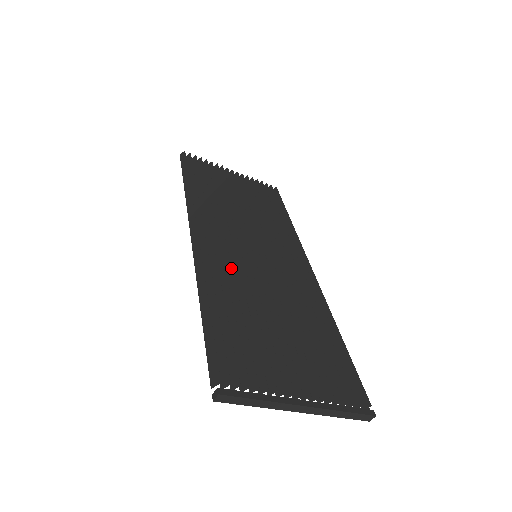
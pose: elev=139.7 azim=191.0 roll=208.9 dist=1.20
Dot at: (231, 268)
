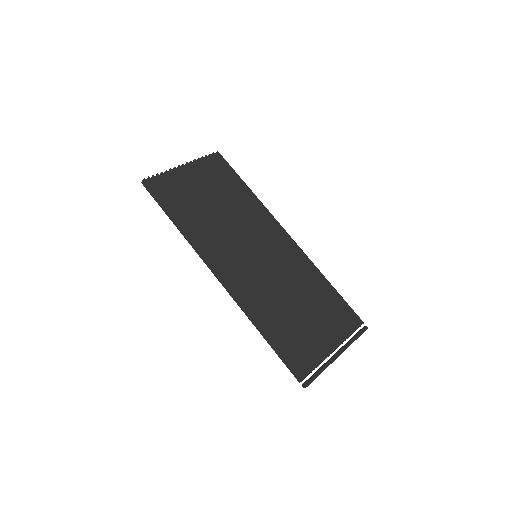
Dot at: (255, 287)
